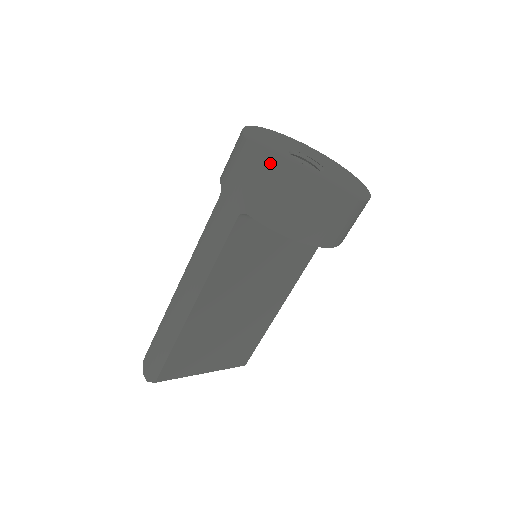
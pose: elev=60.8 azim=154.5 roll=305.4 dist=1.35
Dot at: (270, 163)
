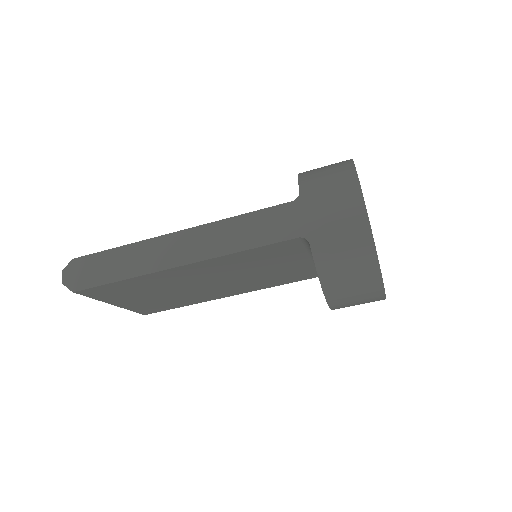
Dot at: (368, 226)
